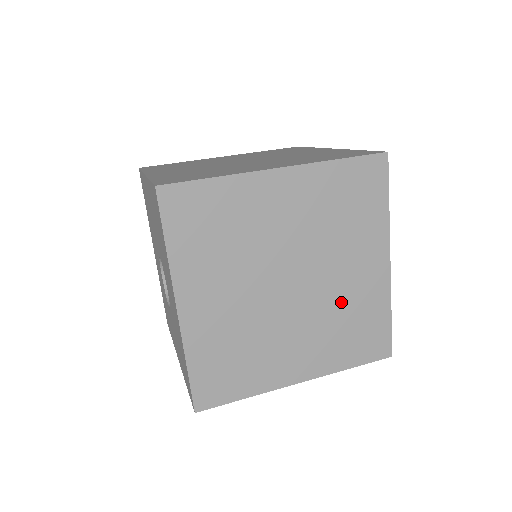
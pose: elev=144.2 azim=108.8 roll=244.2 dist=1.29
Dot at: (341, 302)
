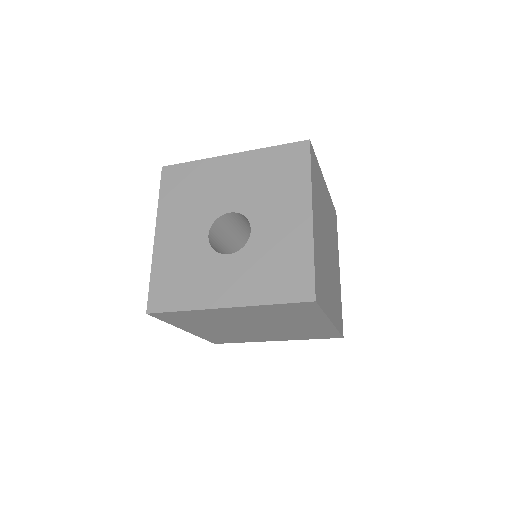
Dot at: (335, 279)
